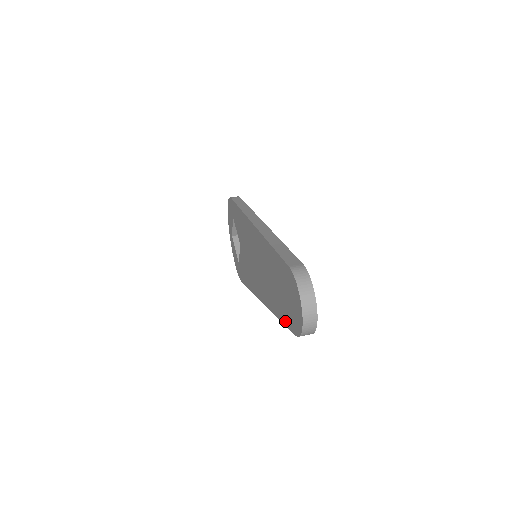
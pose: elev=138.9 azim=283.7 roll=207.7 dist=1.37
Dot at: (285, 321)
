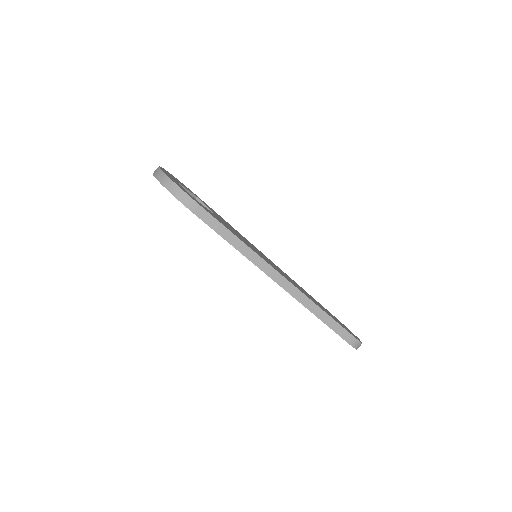
Dot at: occluded
